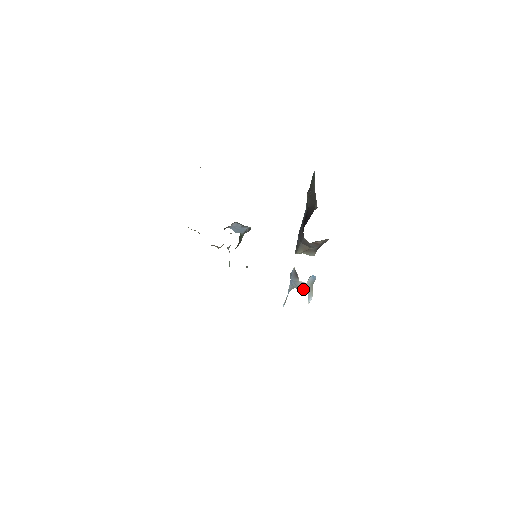
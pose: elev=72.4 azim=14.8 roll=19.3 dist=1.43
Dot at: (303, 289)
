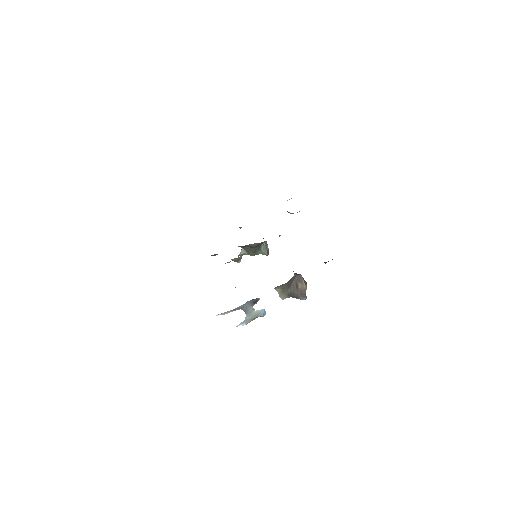
Dot at: (247, 313)
